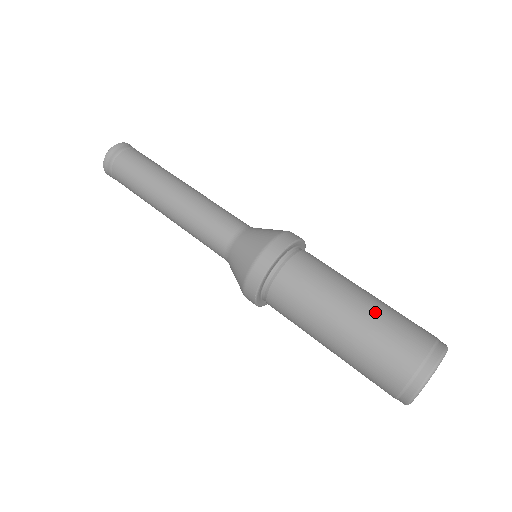
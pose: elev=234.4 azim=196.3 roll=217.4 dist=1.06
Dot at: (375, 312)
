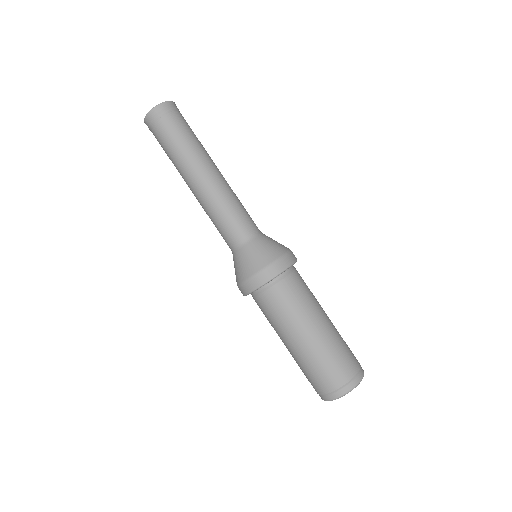
Dot at: (331, 338)
